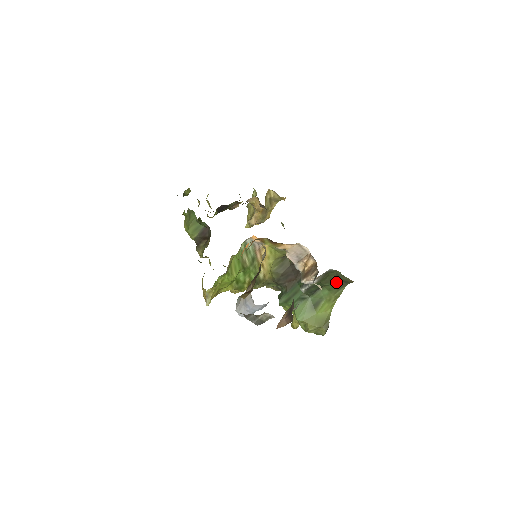
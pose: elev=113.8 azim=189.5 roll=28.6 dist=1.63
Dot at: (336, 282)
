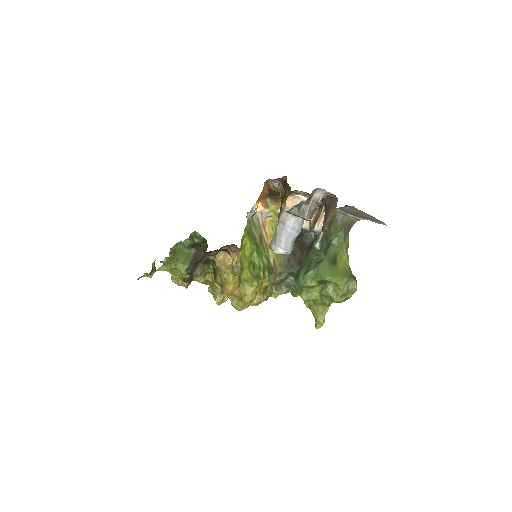
Dot at: (340, 230)
